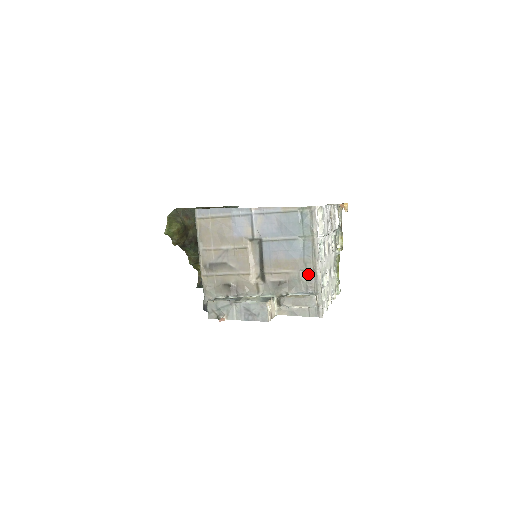
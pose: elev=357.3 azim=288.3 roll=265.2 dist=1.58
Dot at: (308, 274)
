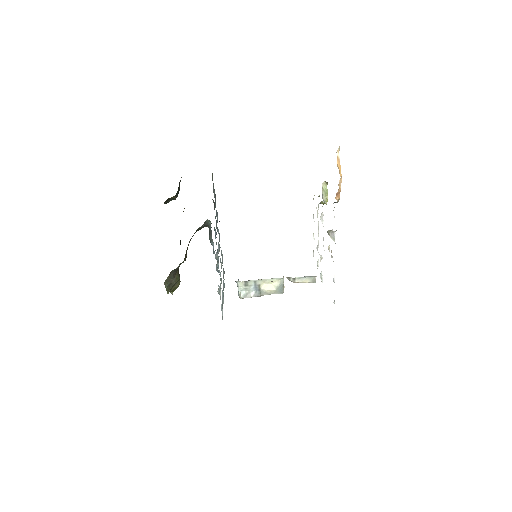
Dot at: occluded
